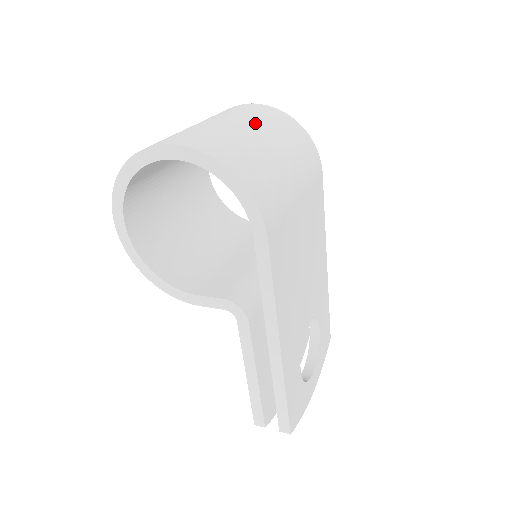
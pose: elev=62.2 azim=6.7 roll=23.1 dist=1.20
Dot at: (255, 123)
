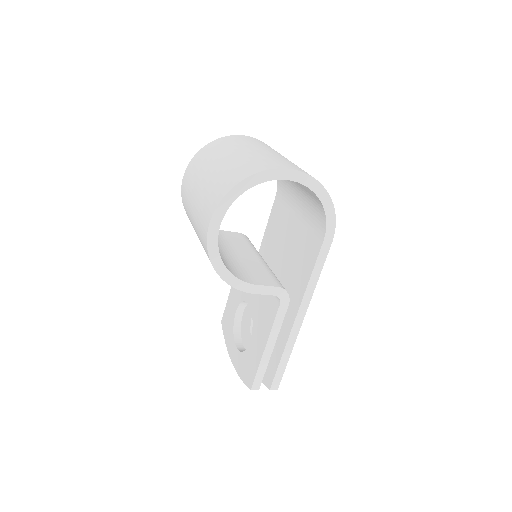
Dot at: occluded
